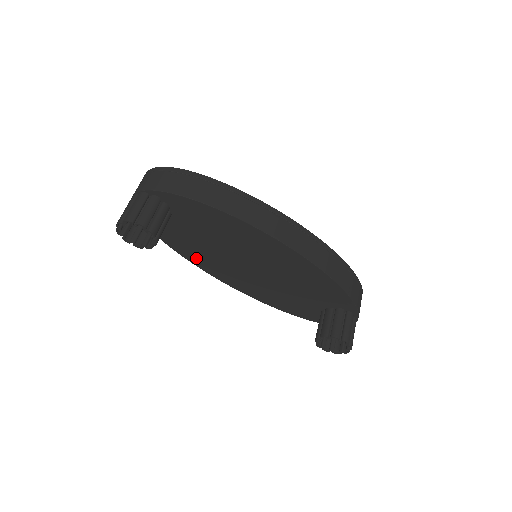
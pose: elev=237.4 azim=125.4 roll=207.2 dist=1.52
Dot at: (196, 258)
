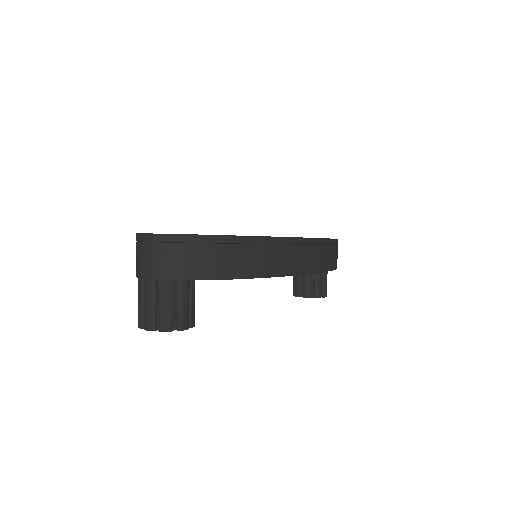
Dot at: occluded
